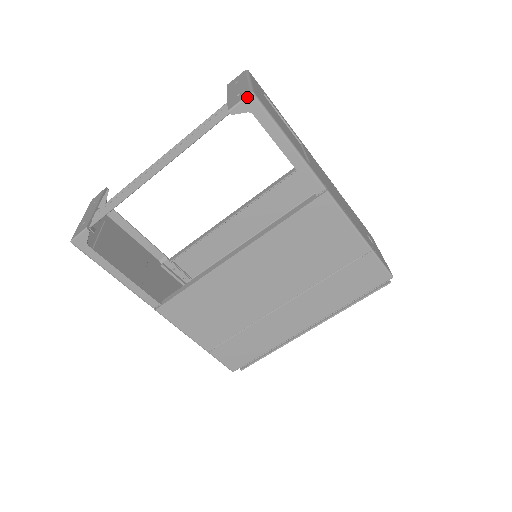
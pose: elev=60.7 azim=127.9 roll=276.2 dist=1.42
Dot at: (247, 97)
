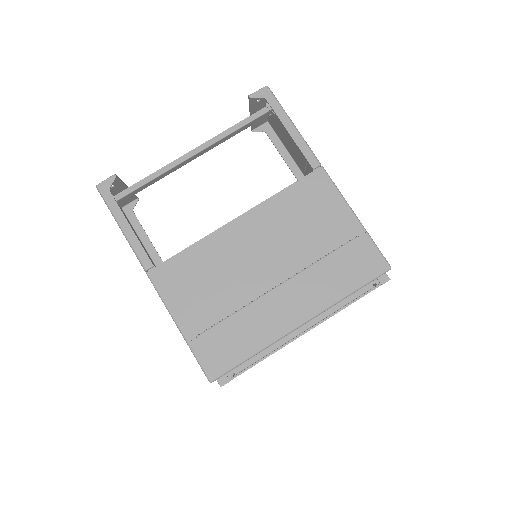
Dot at: (263, 88)
